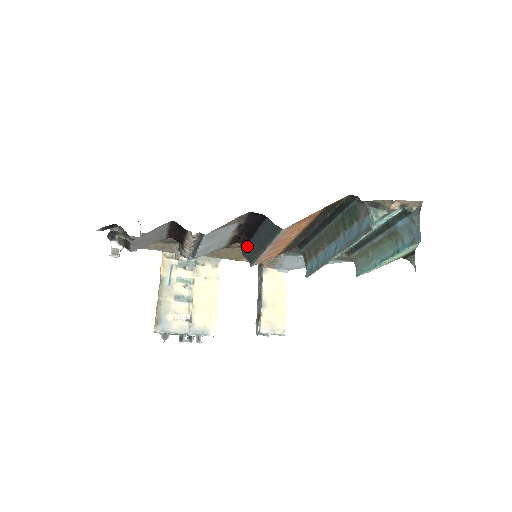
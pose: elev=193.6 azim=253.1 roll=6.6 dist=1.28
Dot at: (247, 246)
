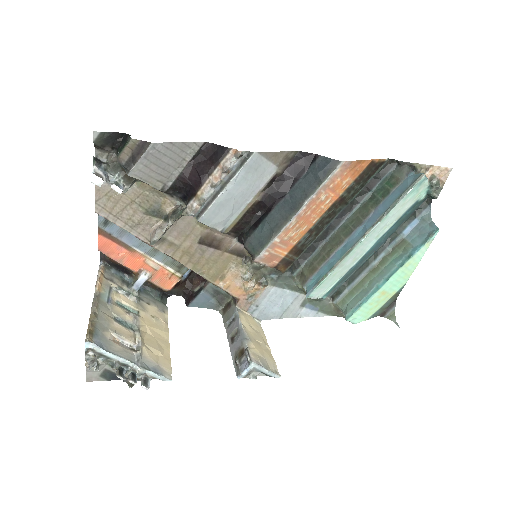
Dot at: (264, 221)
